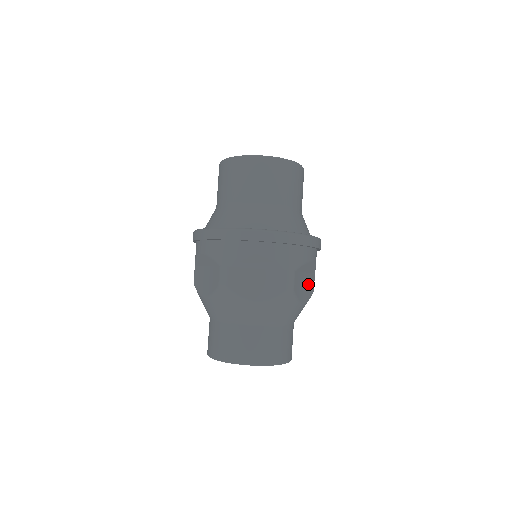
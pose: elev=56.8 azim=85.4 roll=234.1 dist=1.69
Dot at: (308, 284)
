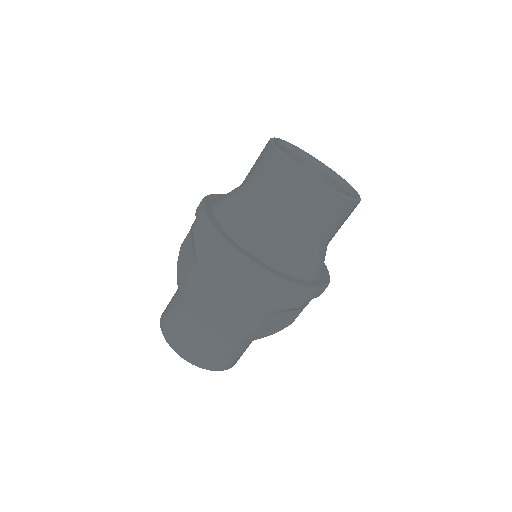
Dot at: (285, 320)
